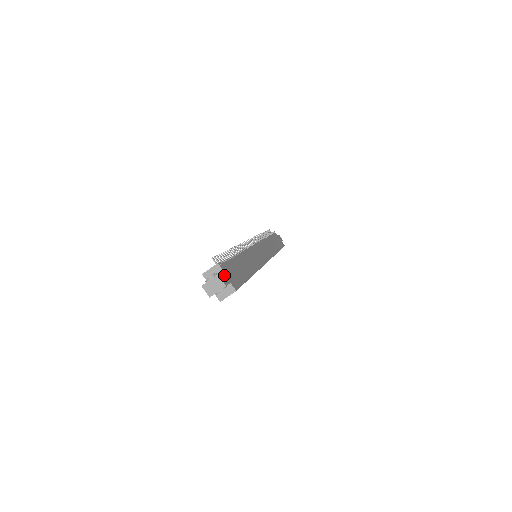
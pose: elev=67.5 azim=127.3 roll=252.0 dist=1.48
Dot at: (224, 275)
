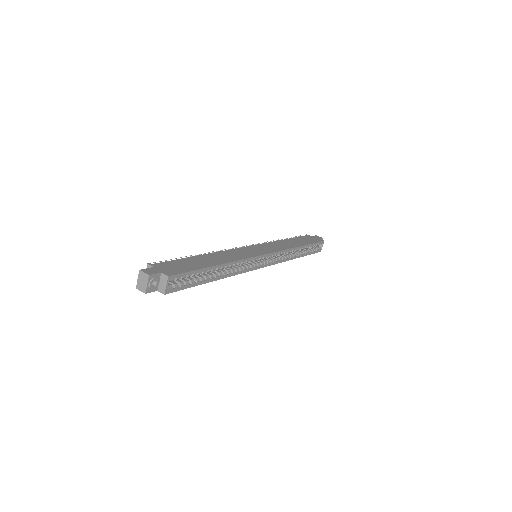
Dot at: (152, 269)
